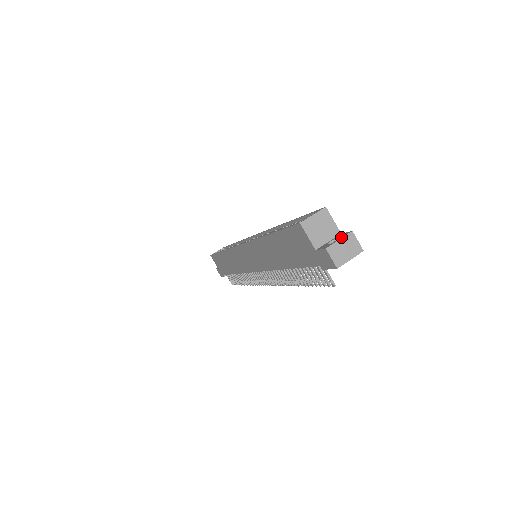
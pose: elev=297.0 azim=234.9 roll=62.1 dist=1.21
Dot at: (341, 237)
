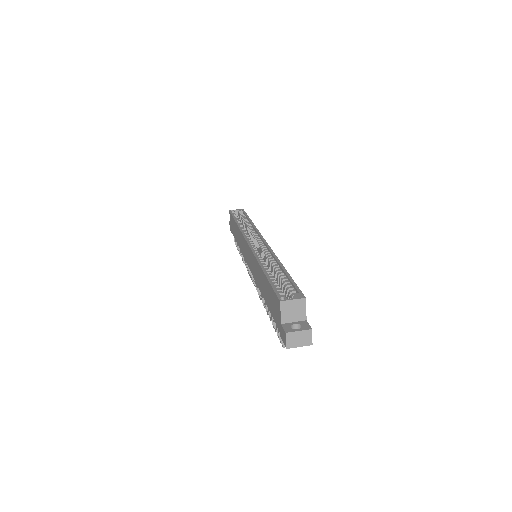
Dot at: (302, 329)
